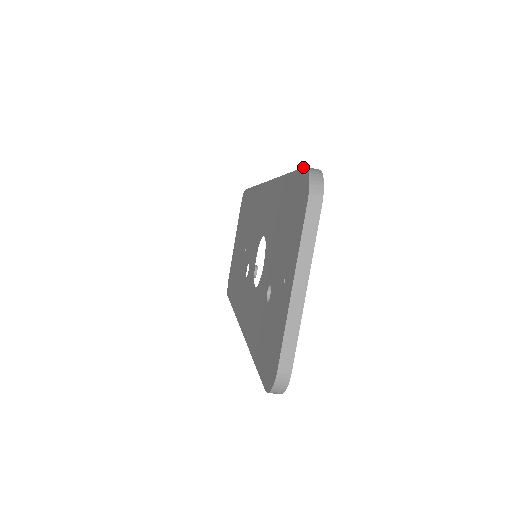
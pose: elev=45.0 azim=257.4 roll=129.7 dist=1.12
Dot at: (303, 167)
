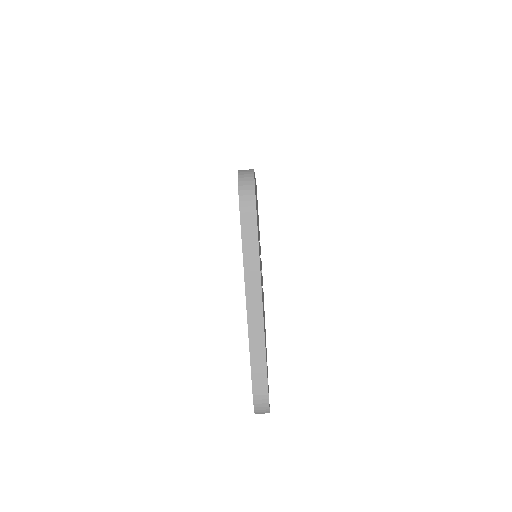
Dot at: (238, 170)
